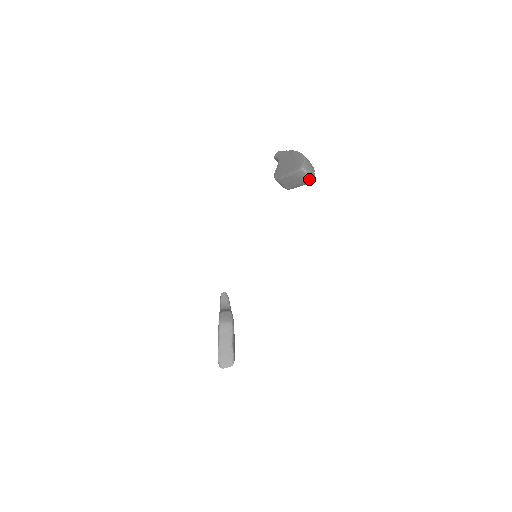
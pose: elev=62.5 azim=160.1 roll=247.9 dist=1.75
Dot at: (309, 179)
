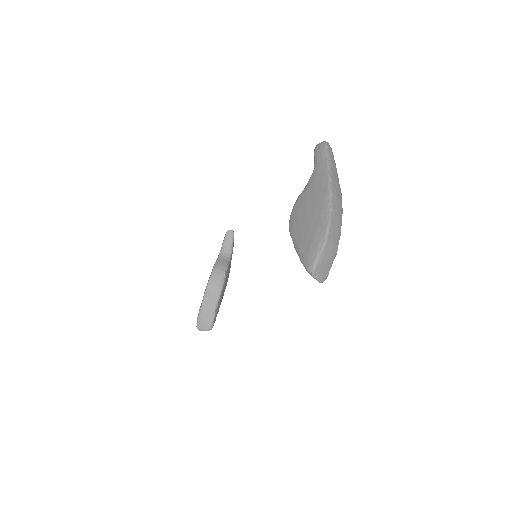
Dot at: (317, 279)
